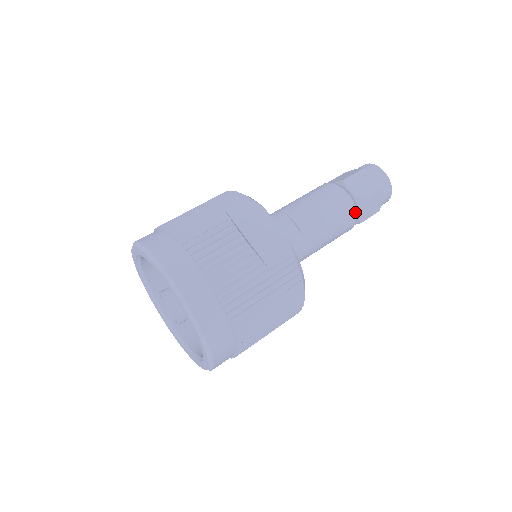
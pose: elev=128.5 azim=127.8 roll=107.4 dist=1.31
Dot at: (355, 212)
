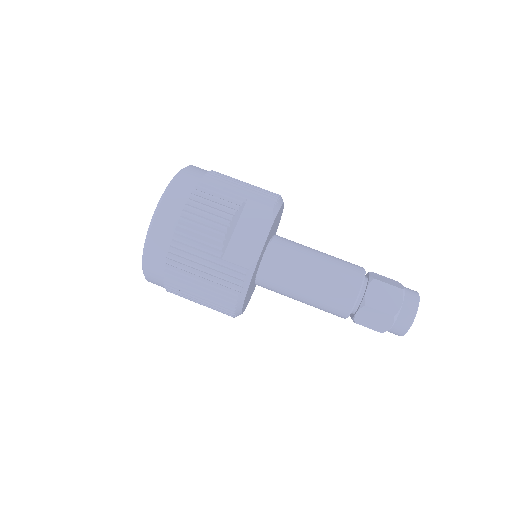
Dot at: (352, 307)
